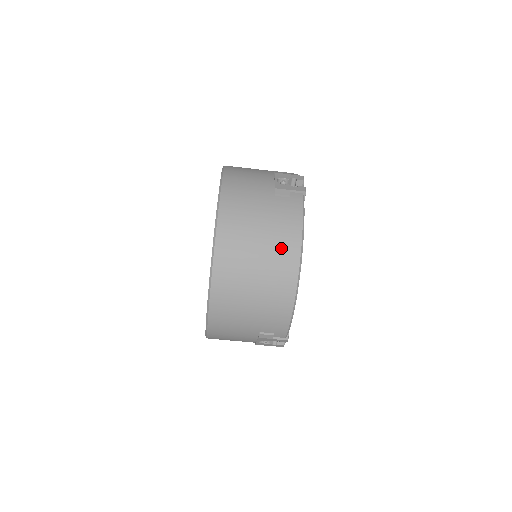
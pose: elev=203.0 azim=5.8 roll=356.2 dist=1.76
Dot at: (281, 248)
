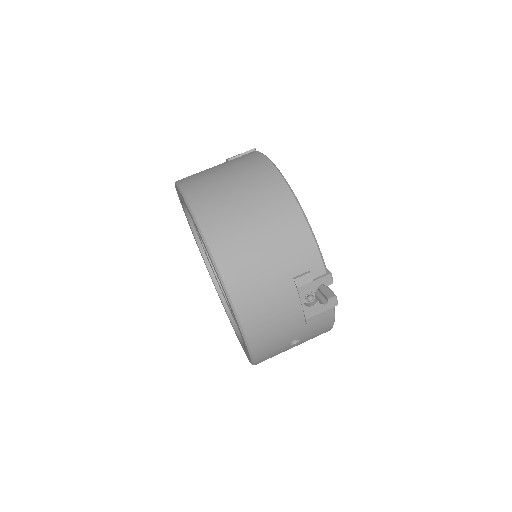
Dot at: (255, 175)
